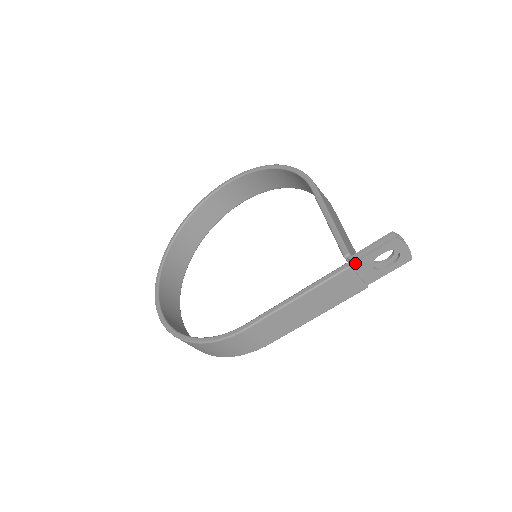
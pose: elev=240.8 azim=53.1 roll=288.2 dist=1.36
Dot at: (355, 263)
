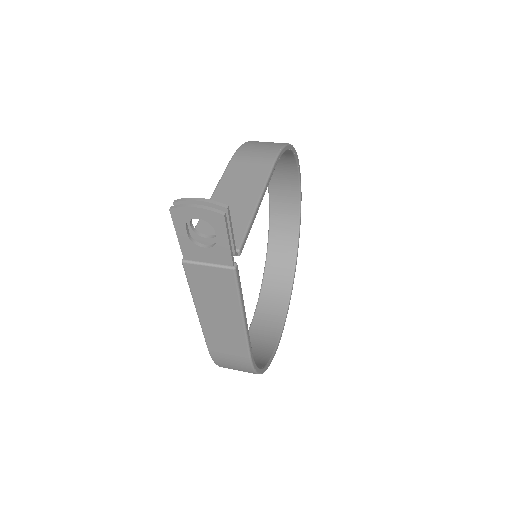
Dot at: (183, 254)
